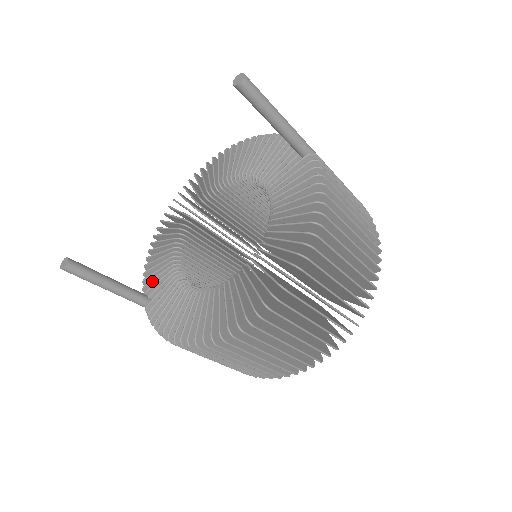
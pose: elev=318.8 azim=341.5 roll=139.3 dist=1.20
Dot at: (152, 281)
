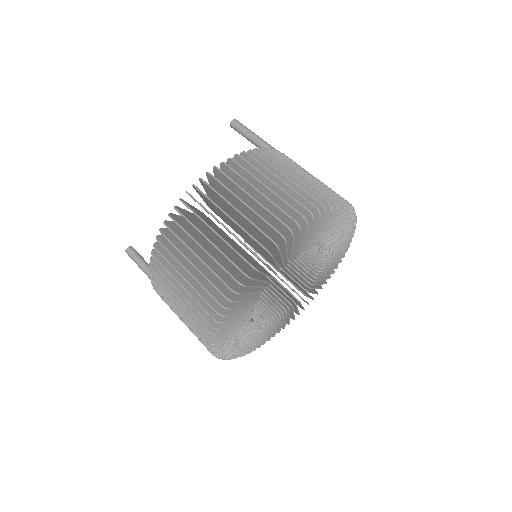
Dot at: occluded
